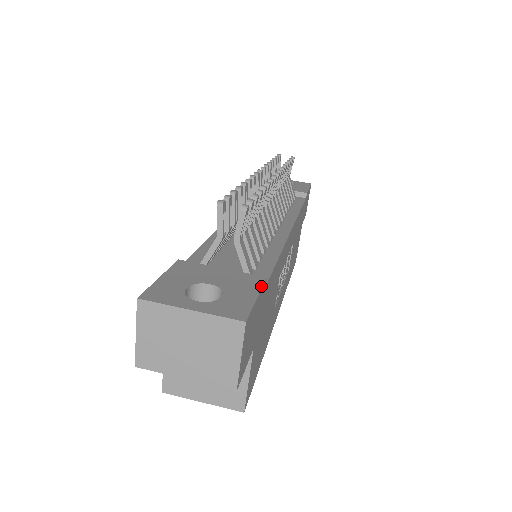
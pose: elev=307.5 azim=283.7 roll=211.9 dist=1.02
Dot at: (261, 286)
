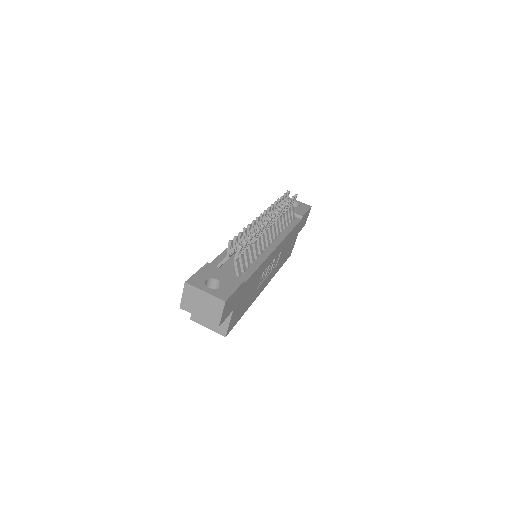
Dot at: (240, 285)
